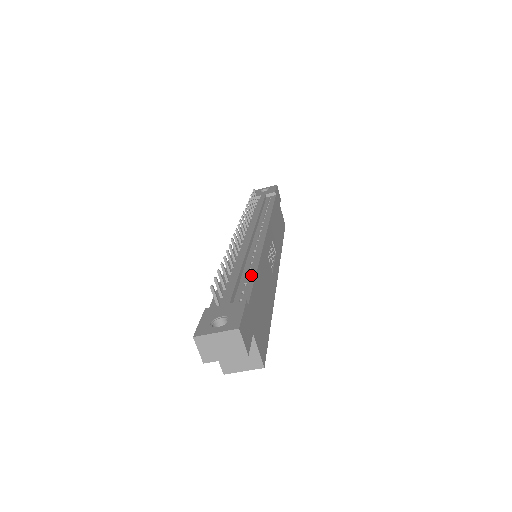
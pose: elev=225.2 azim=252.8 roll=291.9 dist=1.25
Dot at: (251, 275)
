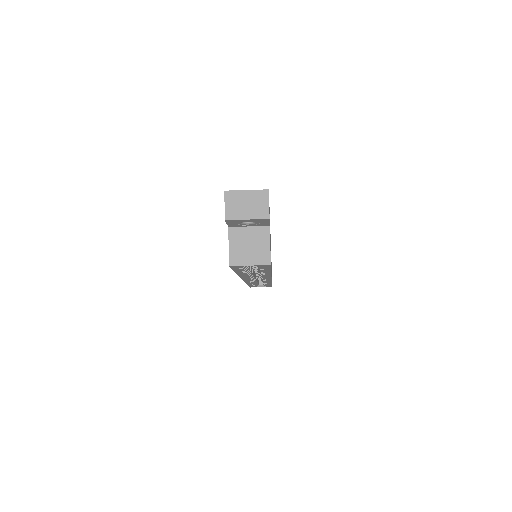
Dot at: occluded
